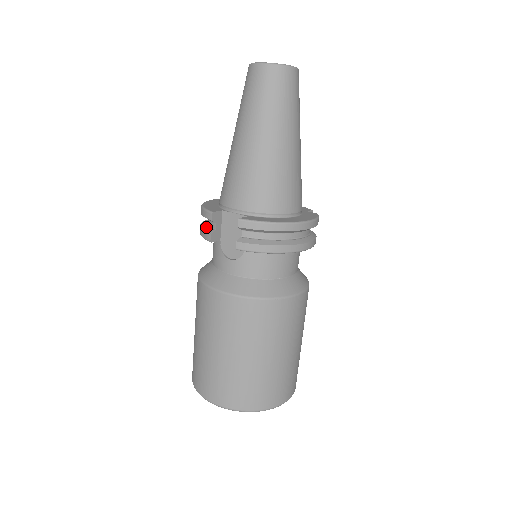
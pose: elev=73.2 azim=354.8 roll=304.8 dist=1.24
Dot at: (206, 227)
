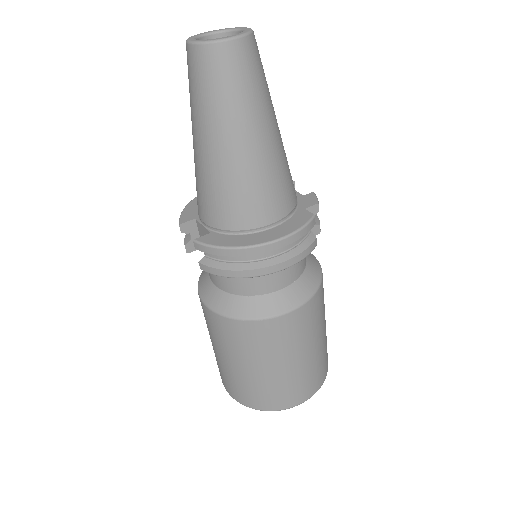
Dot at: occluded
